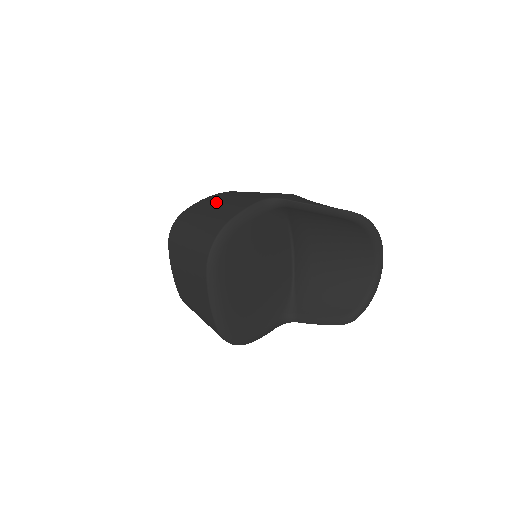
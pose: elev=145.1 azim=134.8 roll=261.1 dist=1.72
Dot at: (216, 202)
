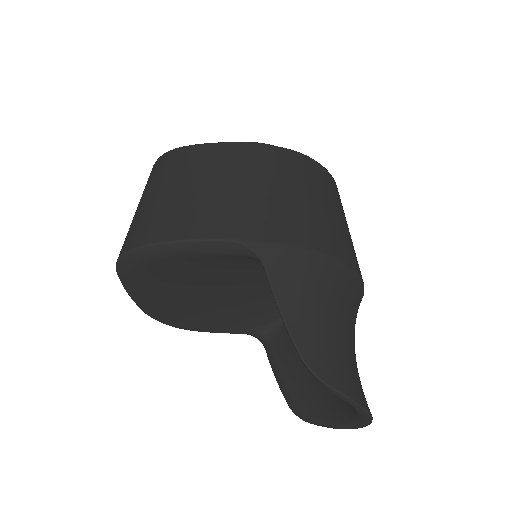
Dot at: (210, 173)
